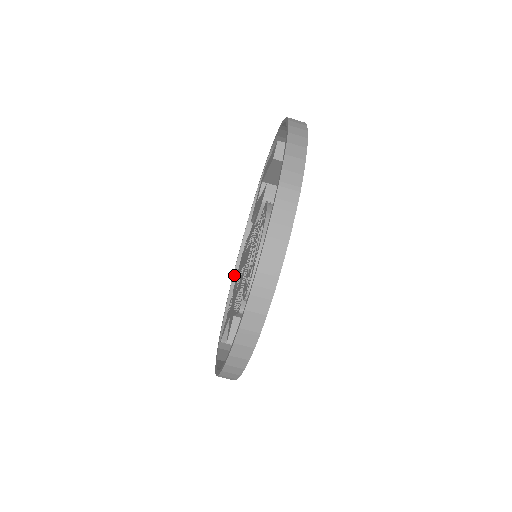
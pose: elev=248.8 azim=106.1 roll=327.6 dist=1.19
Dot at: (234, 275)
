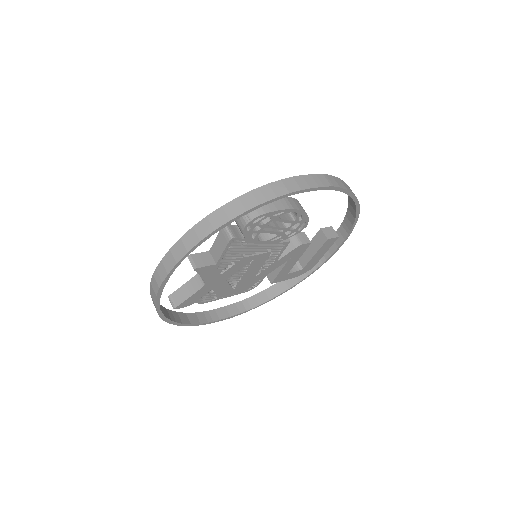
Dot at: (214, 310)
